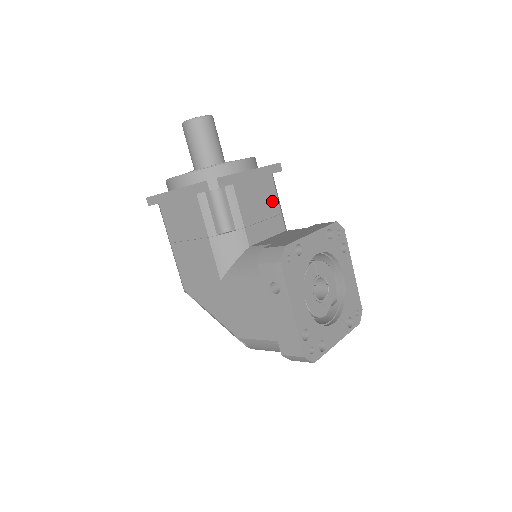
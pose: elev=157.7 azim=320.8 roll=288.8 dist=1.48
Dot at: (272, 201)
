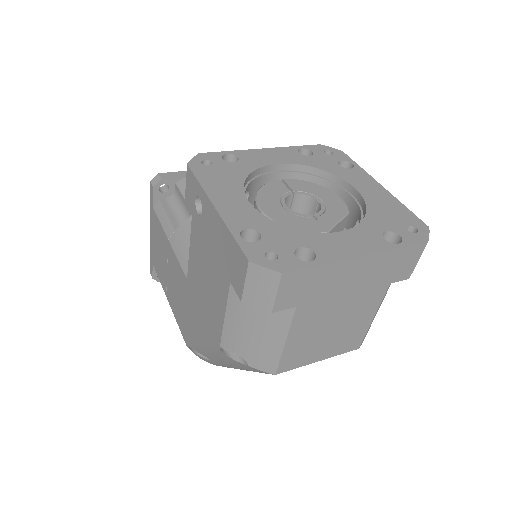
Dot at: occluded
